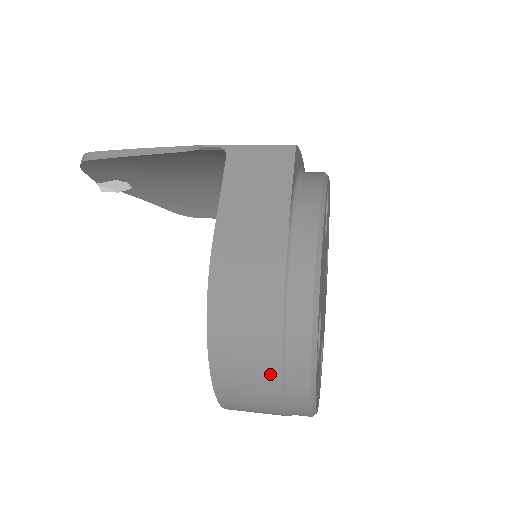
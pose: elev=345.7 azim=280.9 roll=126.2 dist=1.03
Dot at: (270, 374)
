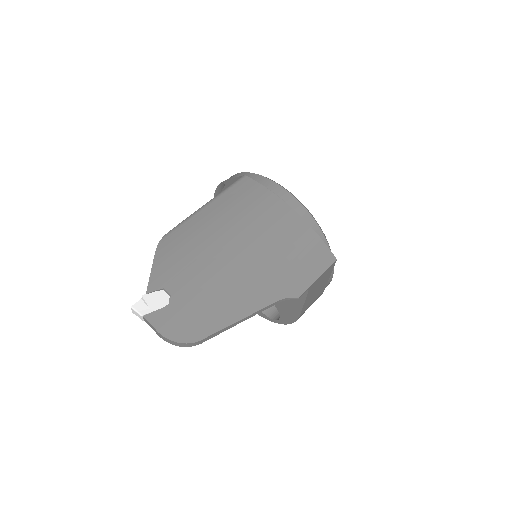
Dot at: occluded
